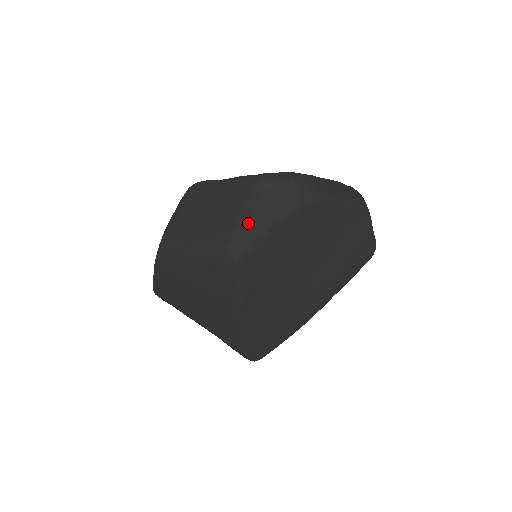
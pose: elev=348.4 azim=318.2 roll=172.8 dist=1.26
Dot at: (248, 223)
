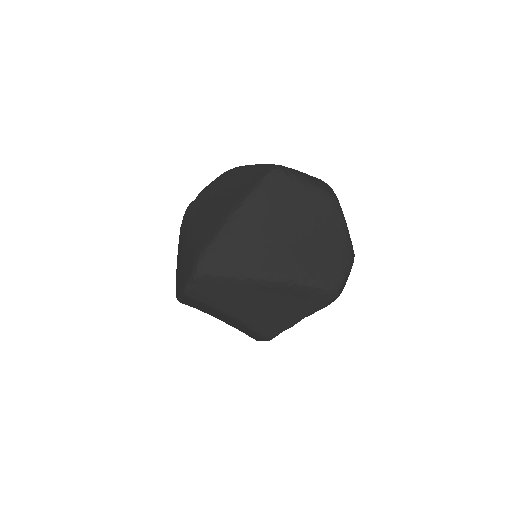
Dot at: (296, 171)
